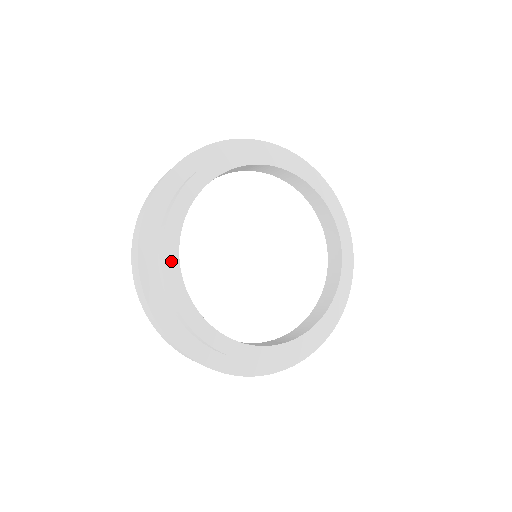
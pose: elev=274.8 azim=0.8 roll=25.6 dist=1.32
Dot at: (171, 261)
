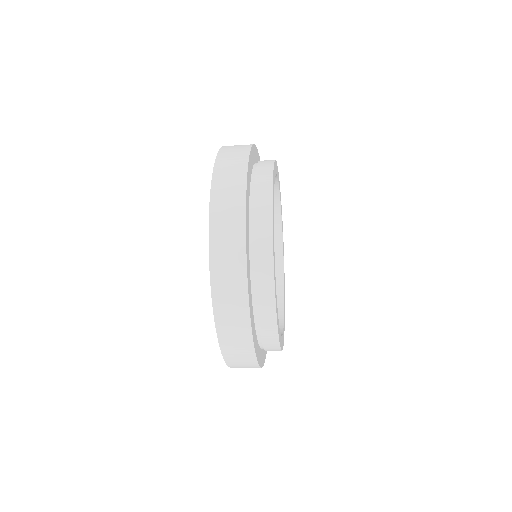
Dot at: (276, 305)
